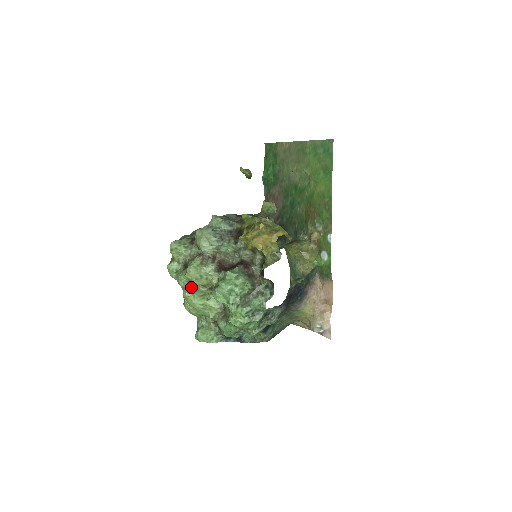
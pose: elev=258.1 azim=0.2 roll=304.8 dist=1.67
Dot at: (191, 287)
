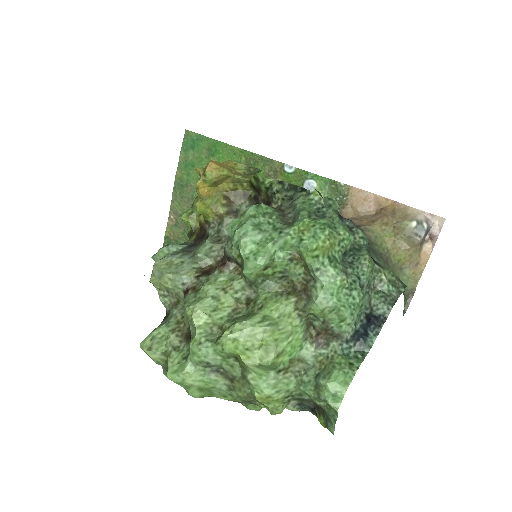
Dot at: (222, 330)
